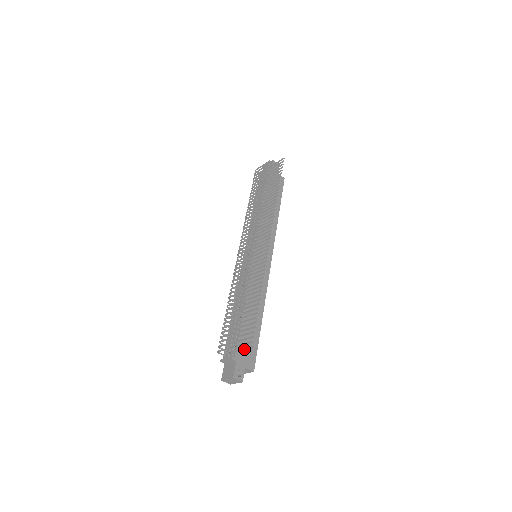
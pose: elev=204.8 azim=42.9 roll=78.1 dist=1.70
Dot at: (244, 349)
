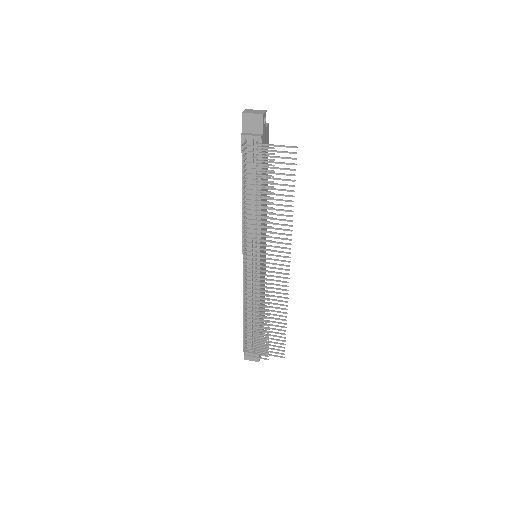
Dot at: (274, 356)
